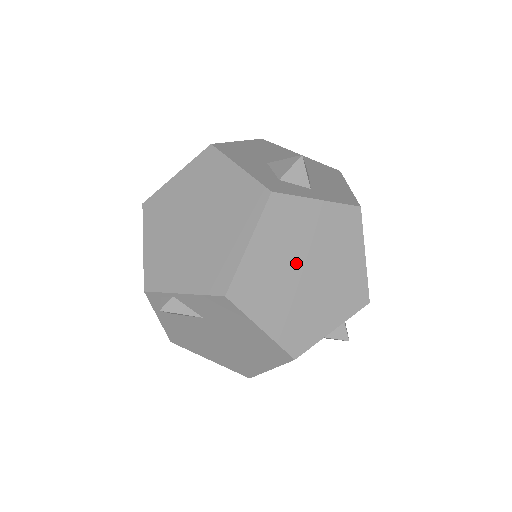
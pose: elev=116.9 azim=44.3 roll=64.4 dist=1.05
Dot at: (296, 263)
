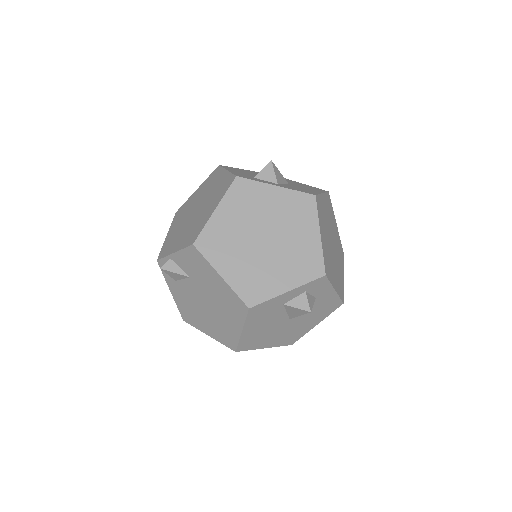
Dot at: (254, 230)
